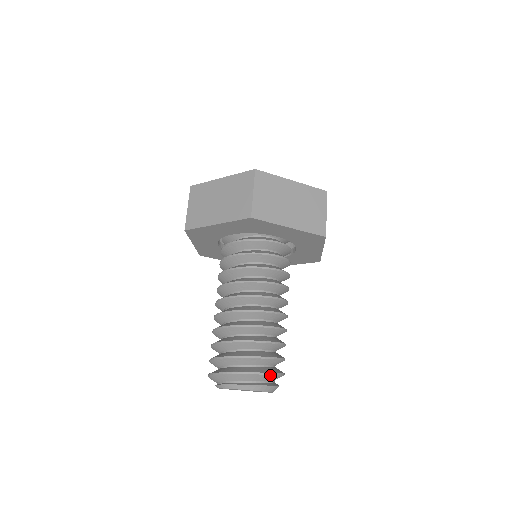
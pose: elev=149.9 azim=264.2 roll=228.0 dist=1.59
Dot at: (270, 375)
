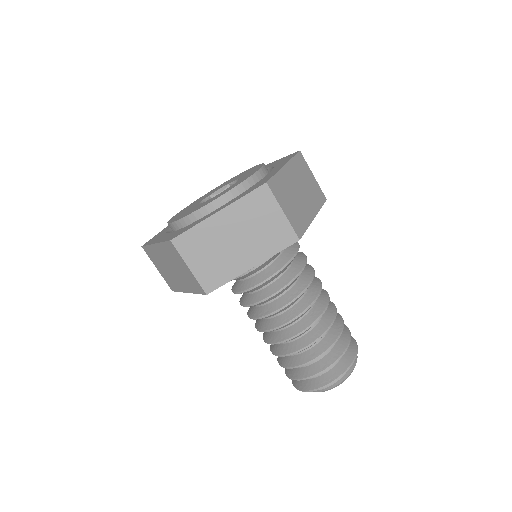
Dot at: (357, 348)
